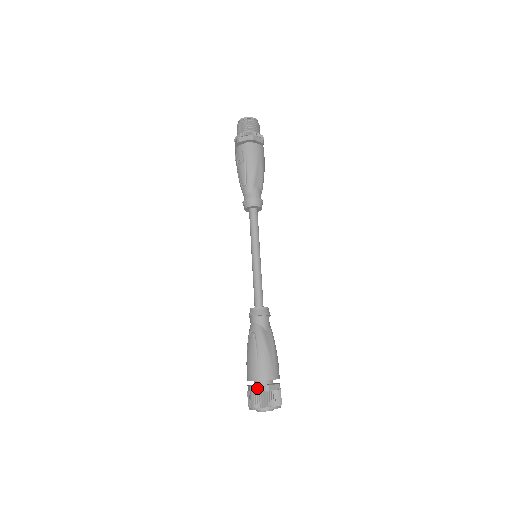
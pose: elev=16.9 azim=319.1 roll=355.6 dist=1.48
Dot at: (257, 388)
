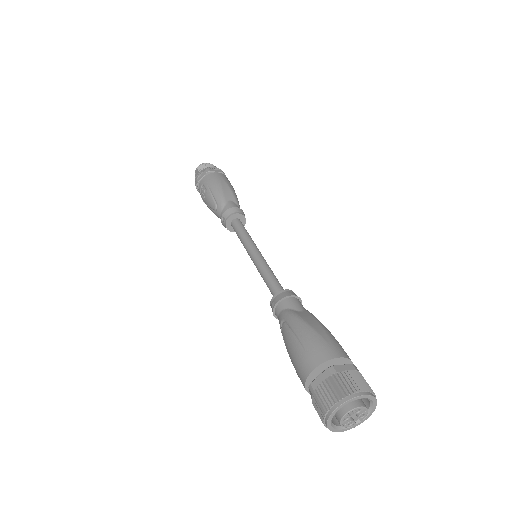
Dot at: (318, 381)
